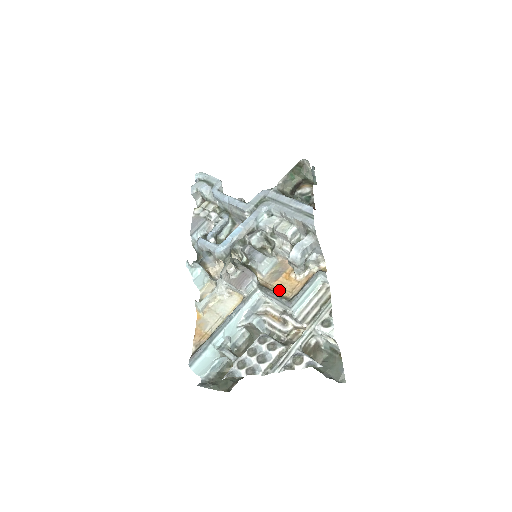
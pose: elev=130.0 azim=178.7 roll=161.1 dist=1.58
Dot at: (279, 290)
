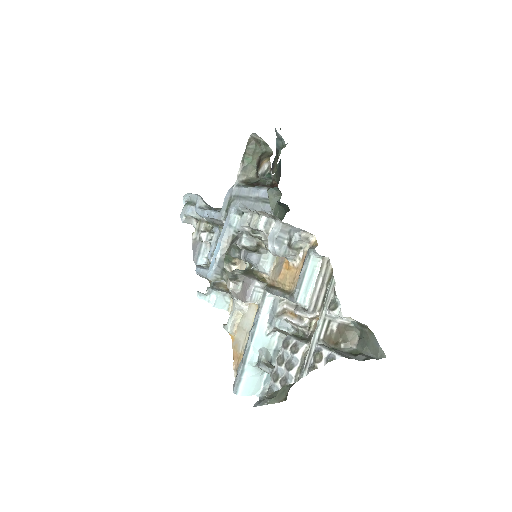
Dot at: (283, 285)
